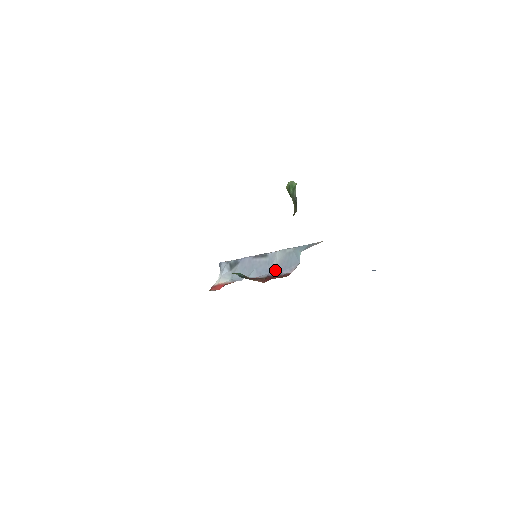
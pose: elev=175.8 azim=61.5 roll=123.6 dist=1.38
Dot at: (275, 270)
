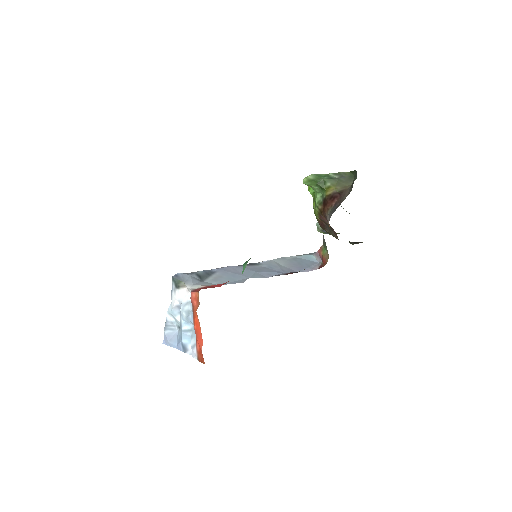
Dot at: (290, 270)
